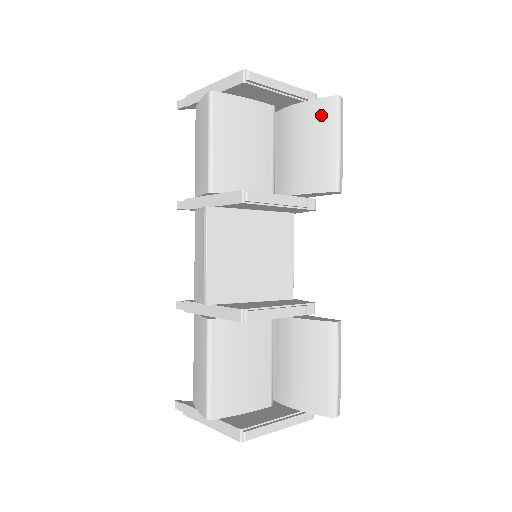
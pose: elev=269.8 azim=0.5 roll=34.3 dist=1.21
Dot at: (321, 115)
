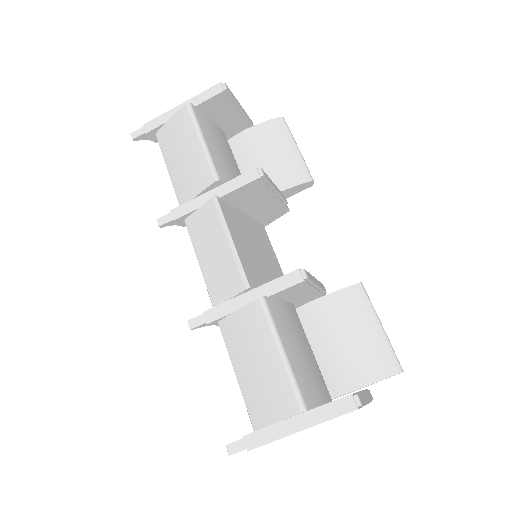
Dot at: (274, 131)
